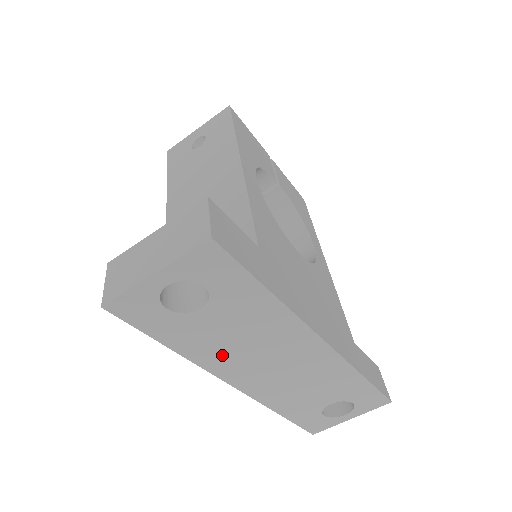
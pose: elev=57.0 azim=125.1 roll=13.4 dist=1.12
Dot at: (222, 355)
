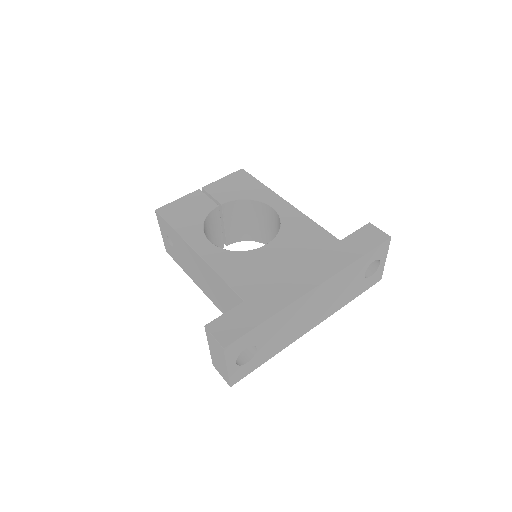
Dot at: (290, 336)
